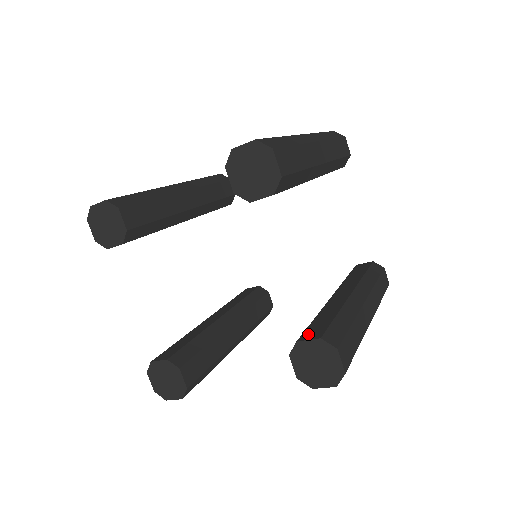
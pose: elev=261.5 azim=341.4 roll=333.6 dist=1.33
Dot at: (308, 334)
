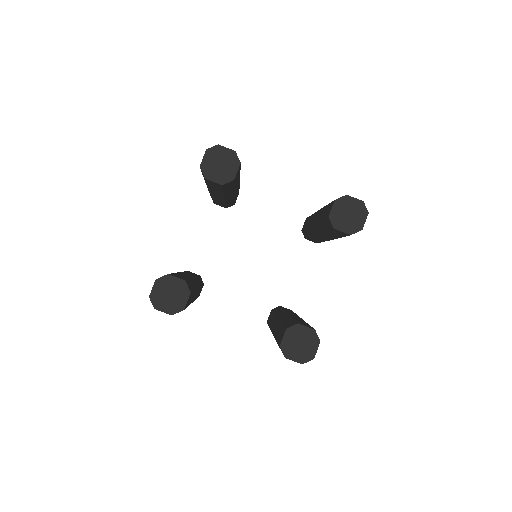
Dot at: (302, 324)
